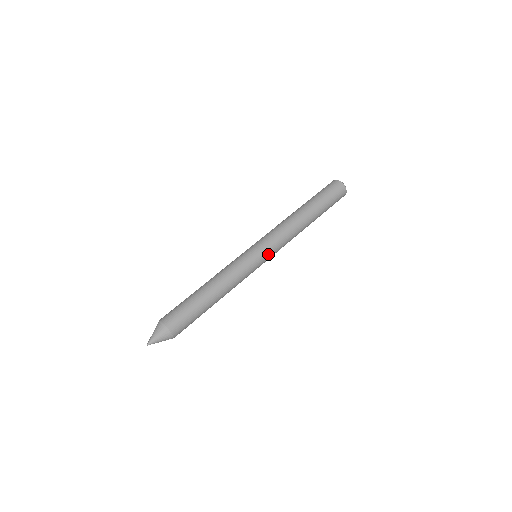
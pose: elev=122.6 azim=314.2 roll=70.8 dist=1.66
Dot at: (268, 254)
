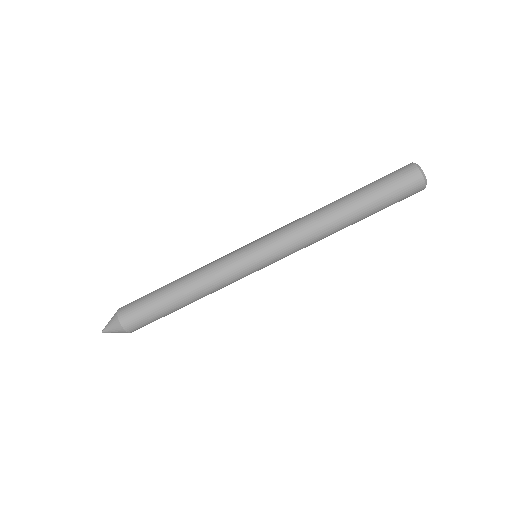
Dot at: (269, 261)
